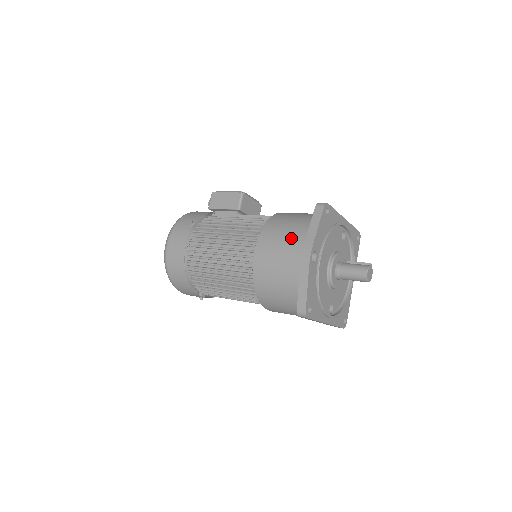
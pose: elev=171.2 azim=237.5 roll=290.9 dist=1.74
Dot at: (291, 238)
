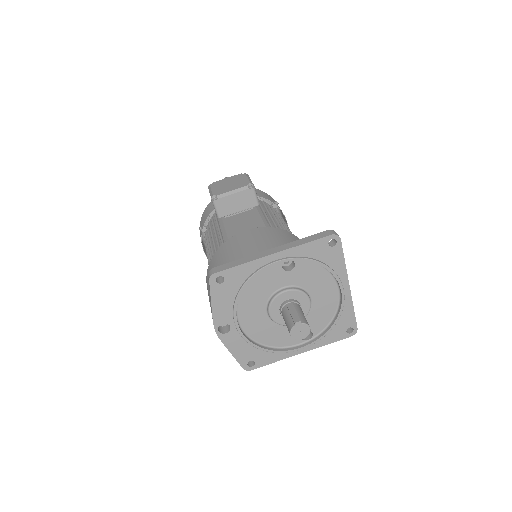
Dot at: occluded
